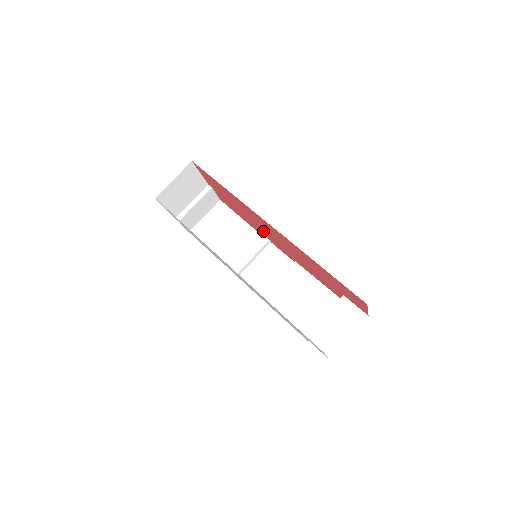
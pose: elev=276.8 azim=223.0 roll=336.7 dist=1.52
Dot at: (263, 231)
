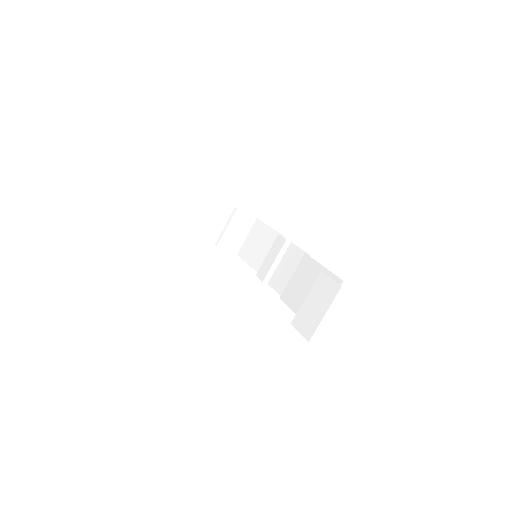
Dot at: occluded
